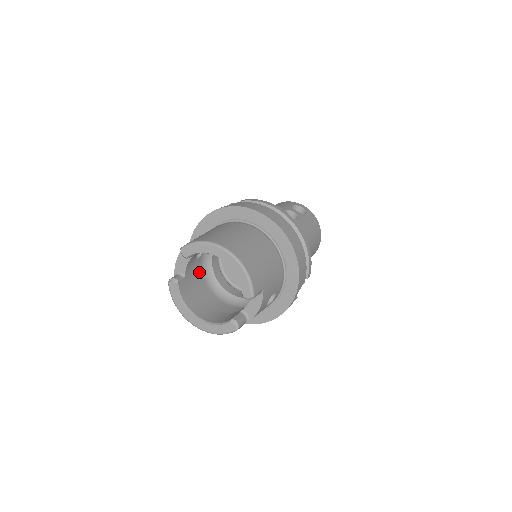
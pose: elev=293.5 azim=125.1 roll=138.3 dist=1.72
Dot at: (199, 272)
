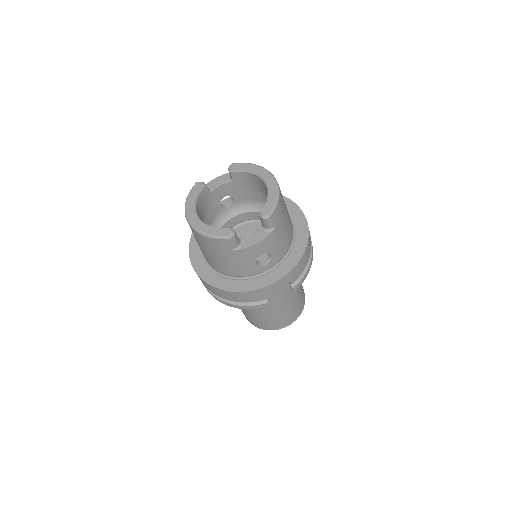
Dot at: (211, 218)
